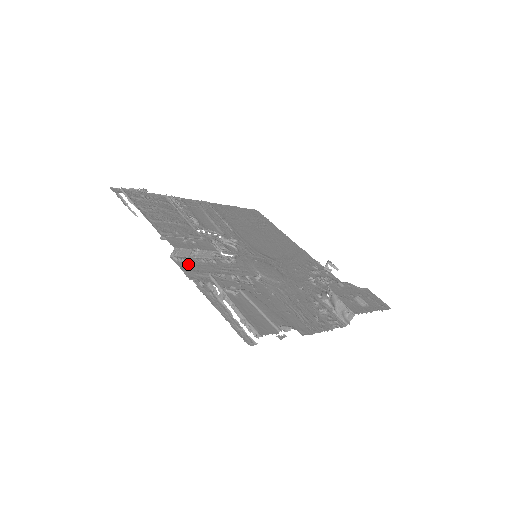
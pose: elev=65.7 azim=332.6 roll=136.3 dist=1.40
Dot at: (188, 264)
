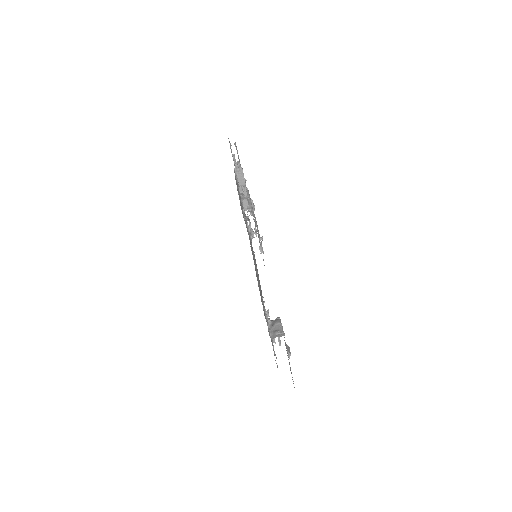
Dot at: occluded
